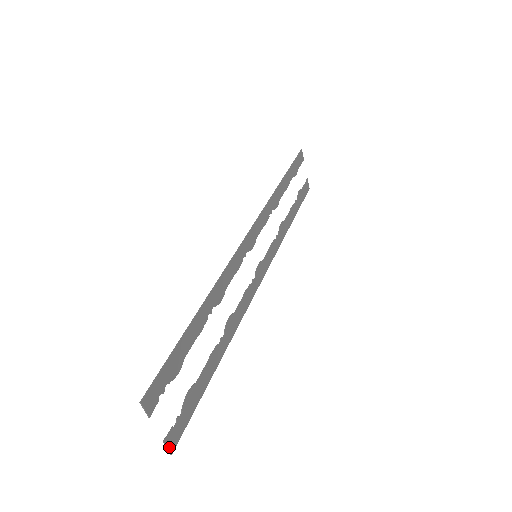
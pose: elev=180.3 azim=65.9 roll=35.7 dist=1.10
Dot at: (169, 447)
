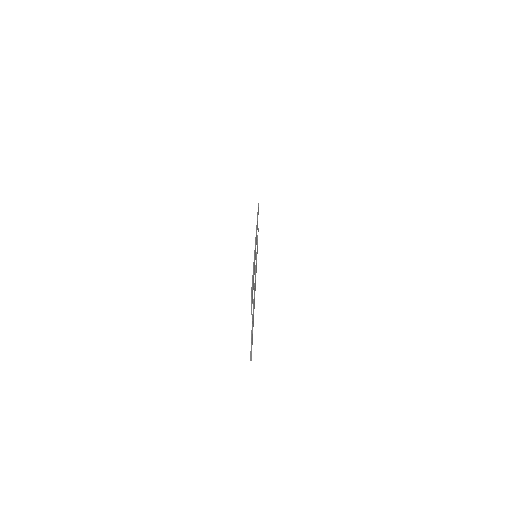
Dot at: (251, 352)
